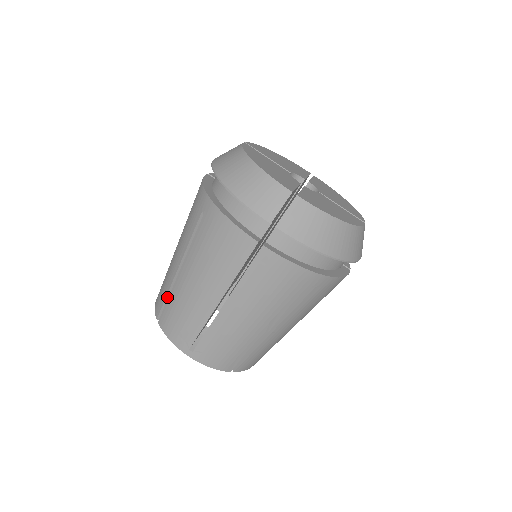
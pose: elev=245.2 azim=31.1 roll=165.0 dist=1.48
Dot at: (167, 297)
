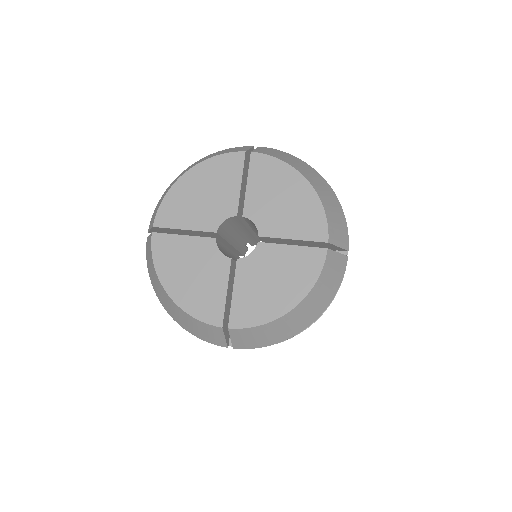
Dot at: occluded
